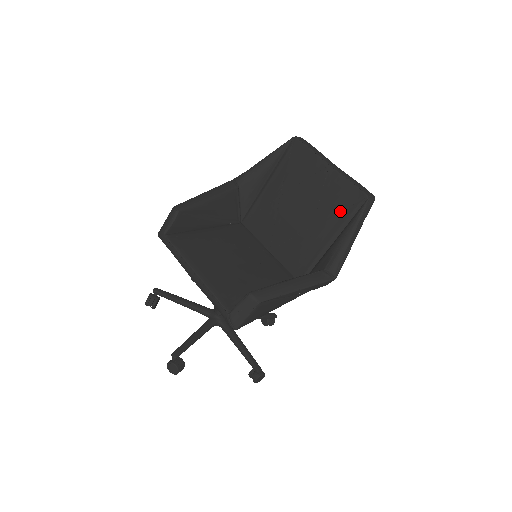
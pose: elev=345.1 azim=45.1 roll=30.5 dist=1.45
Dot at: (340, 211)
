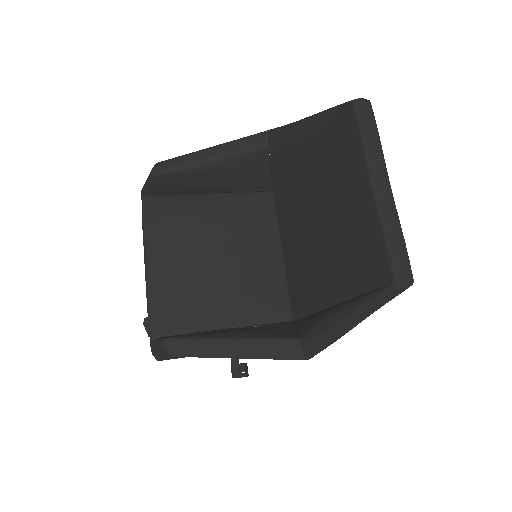
Dot at: (354, 271)
